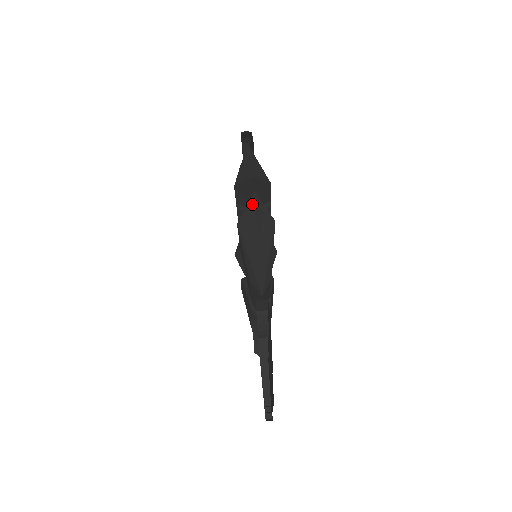
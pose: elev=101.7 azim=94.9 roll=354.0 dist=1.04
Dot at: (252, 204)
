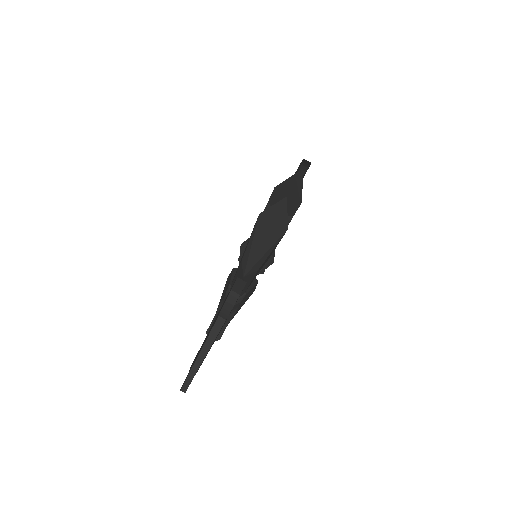
Dot at: (280, 204)
